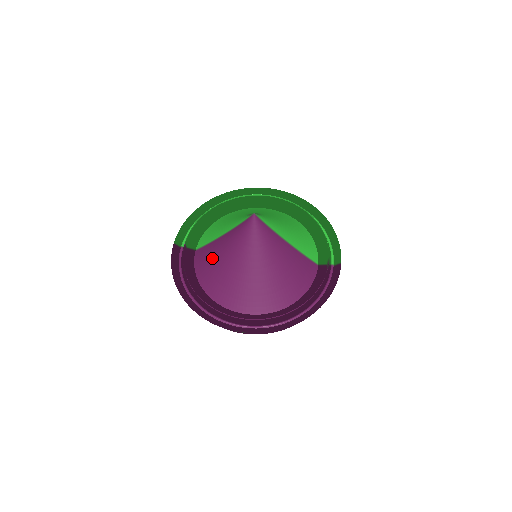
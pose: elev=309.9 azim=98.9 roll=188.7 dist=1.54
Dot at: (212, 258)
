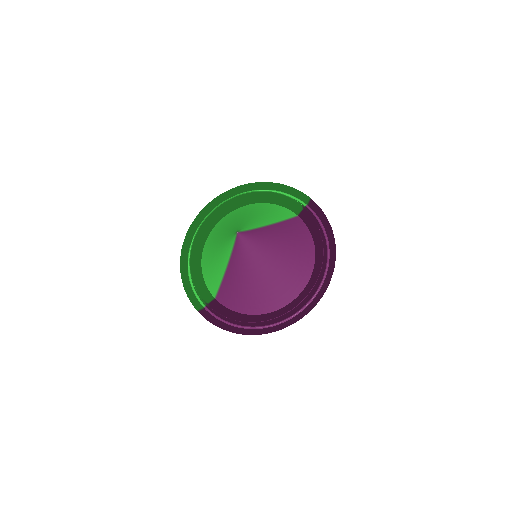
Dot at: (236, 290)
